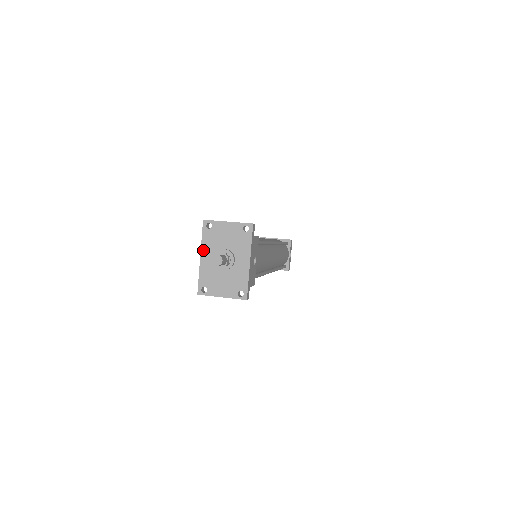
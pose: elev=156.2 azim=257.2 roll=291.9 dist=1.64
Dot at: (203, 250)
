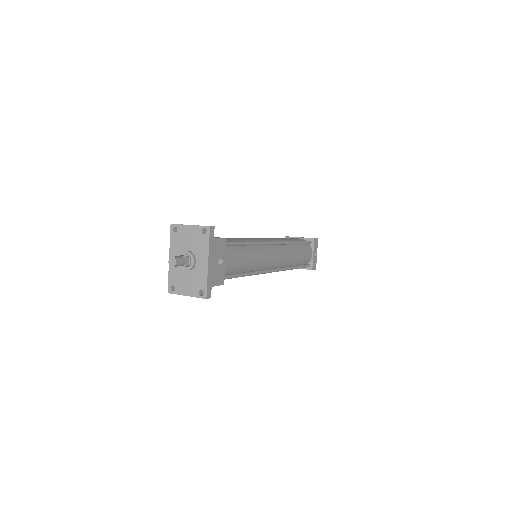
Dot at: (171, 252)
